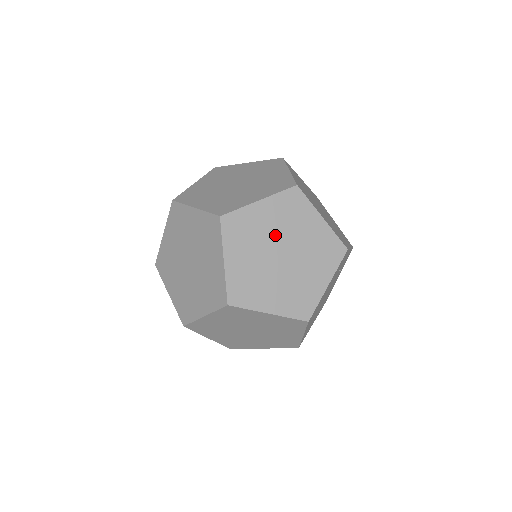
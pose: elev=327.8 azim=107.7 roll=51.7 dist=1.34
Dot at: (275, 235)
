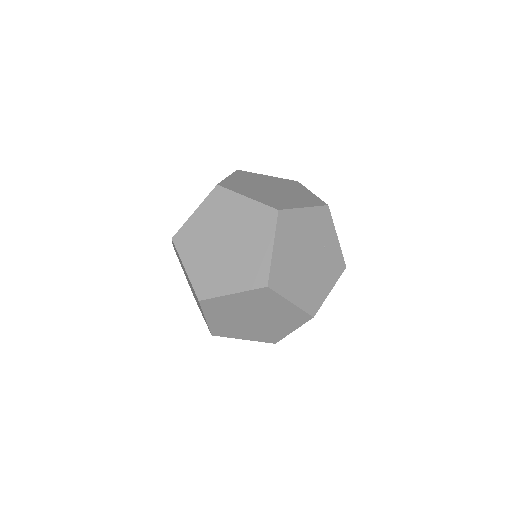
Dot at: (271, 184)
